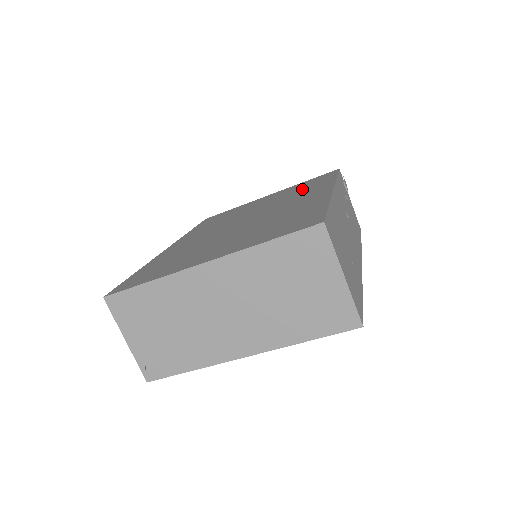
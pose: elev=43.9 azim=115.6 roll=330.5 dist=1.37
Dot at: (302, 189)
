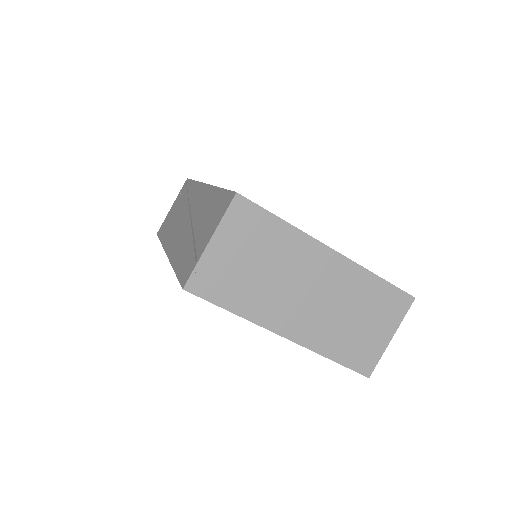
Dot at: occluded
